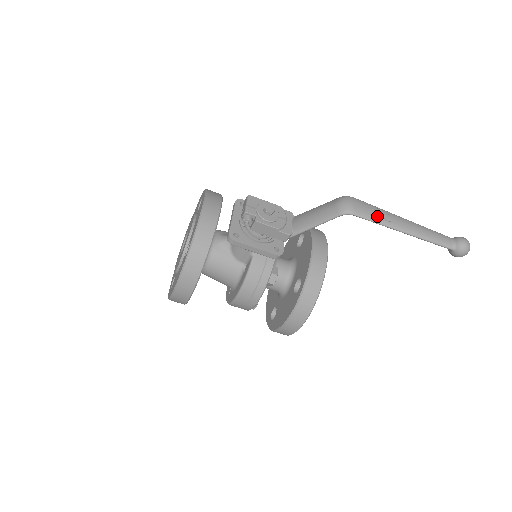
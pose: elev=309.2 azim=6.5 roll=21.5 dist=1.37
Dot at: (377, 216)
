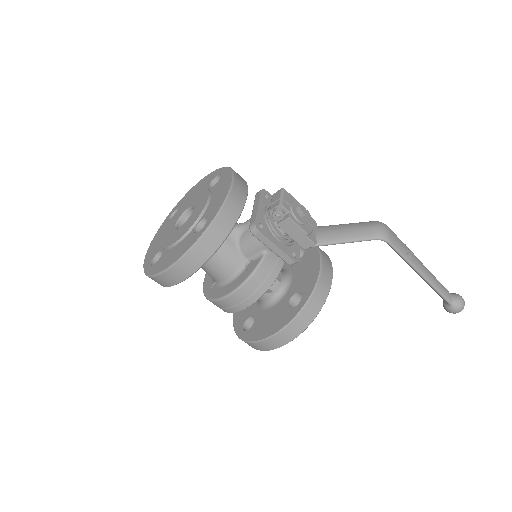
Dot at: (405, 251)
